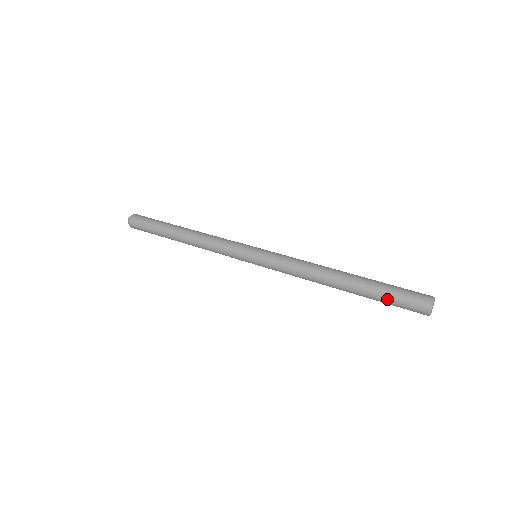
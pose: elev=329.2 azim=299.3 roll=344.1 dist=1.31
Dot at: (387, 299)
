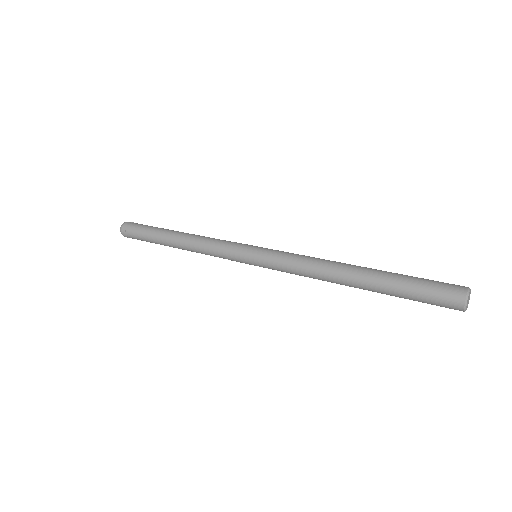
Dot at: (412, 283)
